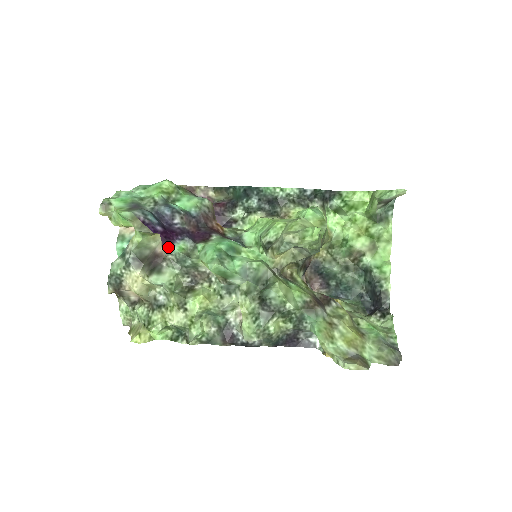
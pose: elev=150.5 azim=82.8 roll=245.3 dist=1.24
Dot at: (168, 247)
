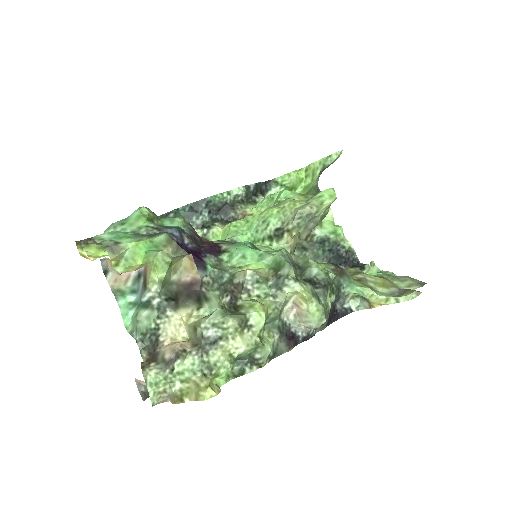
Dot at: (202, 267)
